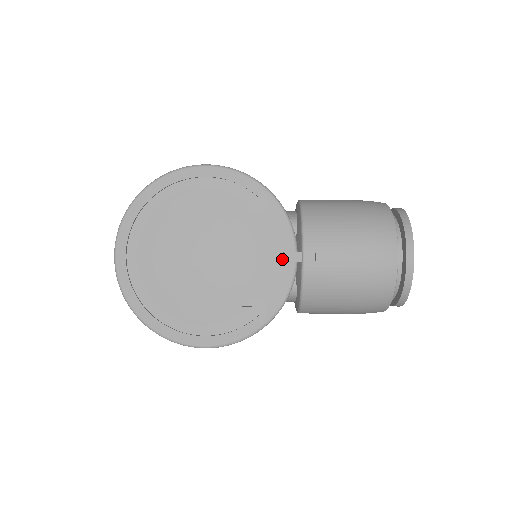
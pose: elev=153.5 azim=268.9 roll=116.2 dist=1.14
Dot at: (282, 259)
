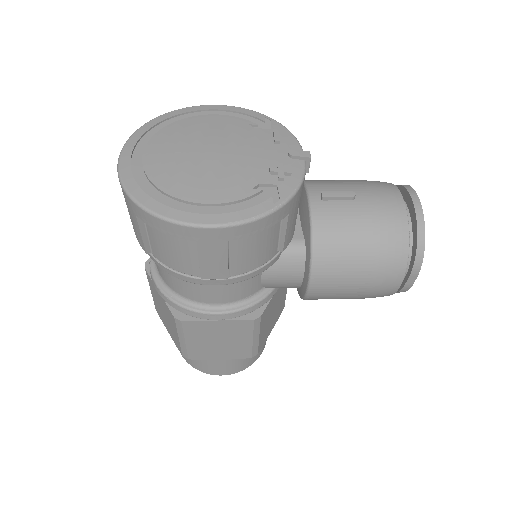
Dot at: (291, 154)
